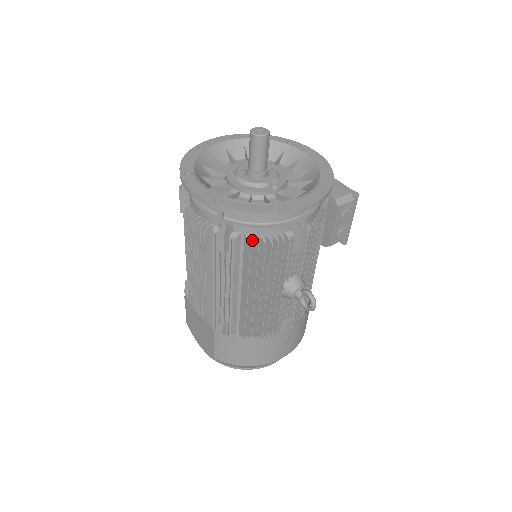
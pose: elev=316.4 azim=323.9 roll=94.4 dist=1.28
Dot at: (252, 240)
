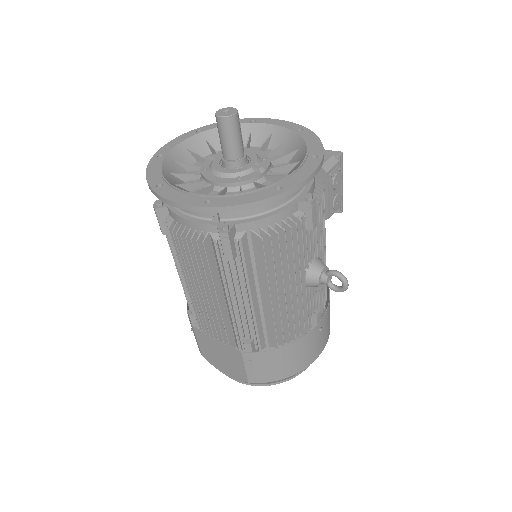
Dot at: (260, 235)
